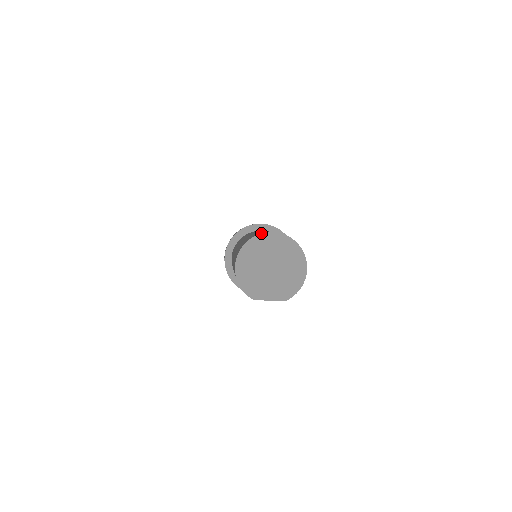
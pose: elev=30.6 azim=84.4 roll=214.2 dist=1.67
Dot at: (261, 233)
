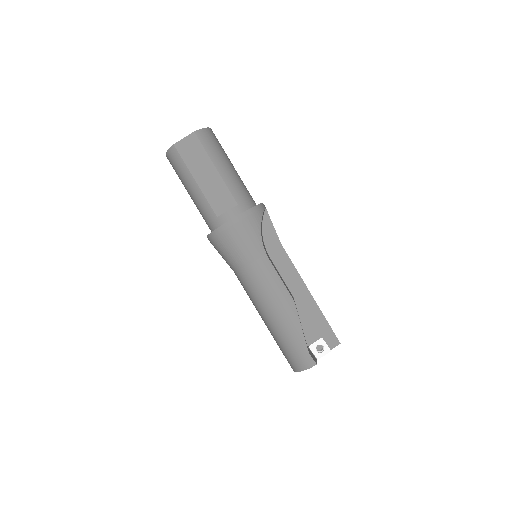
Dot at: occluded
